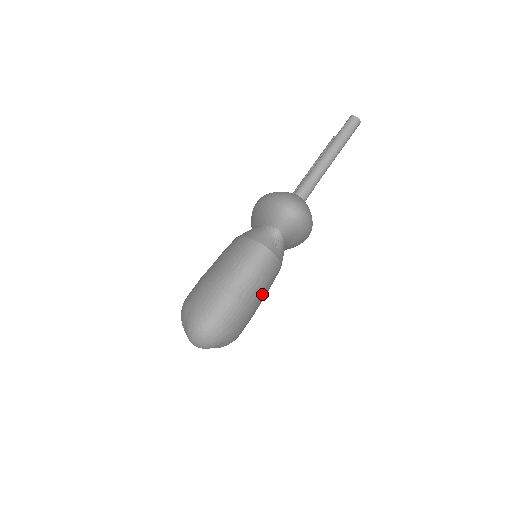
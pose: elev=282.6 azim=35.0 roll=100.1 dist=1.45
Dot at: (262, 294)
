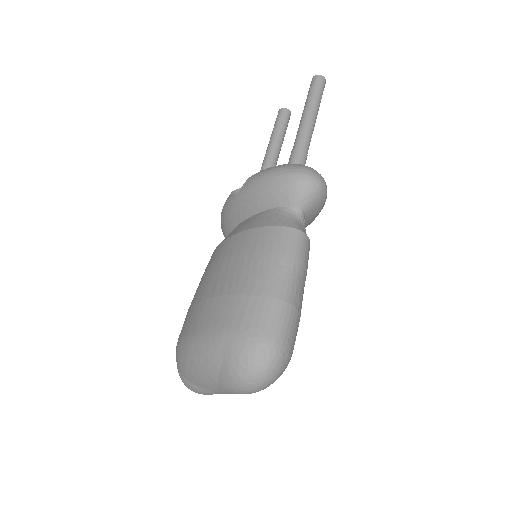
Dot at: occluded
